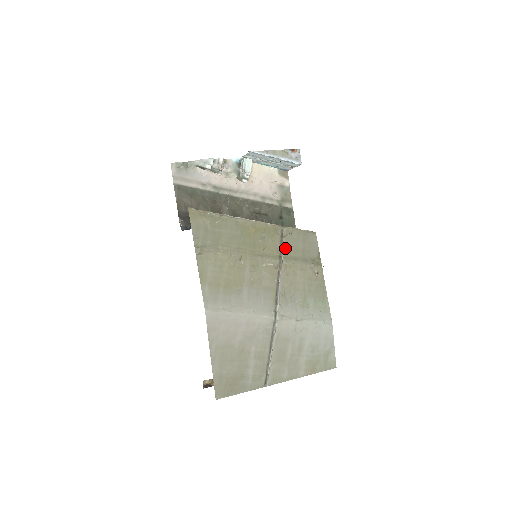
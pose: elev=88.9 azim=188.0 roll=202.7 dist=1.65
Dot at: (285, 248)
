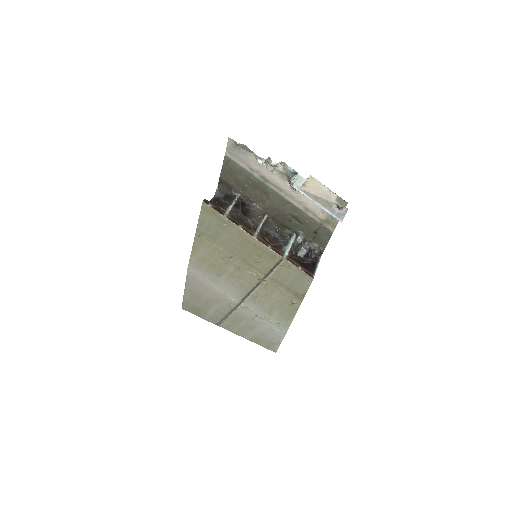
Dot at: (275, 272)
